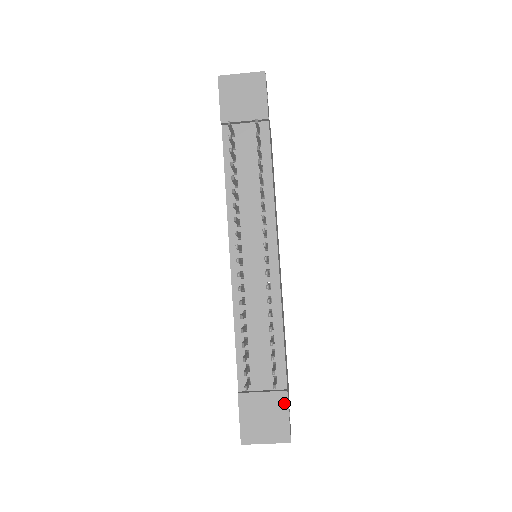
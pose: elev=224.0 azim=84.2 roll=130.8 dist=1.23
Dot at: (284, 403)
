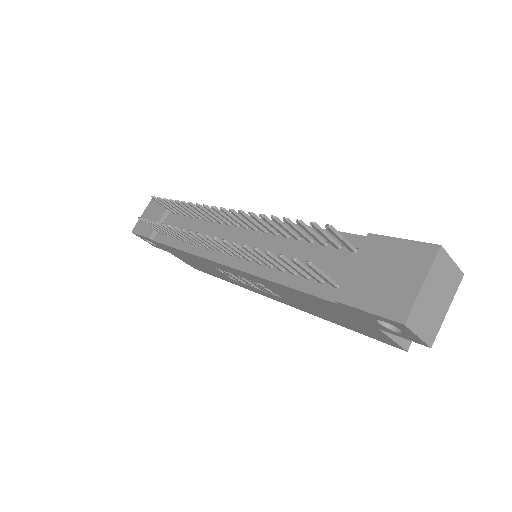
Dot at: (380, 241)
